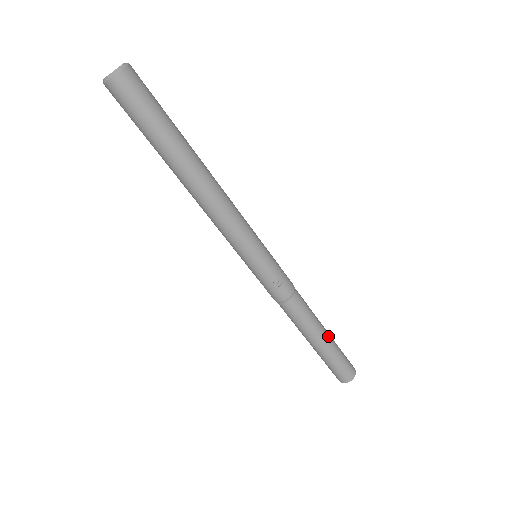
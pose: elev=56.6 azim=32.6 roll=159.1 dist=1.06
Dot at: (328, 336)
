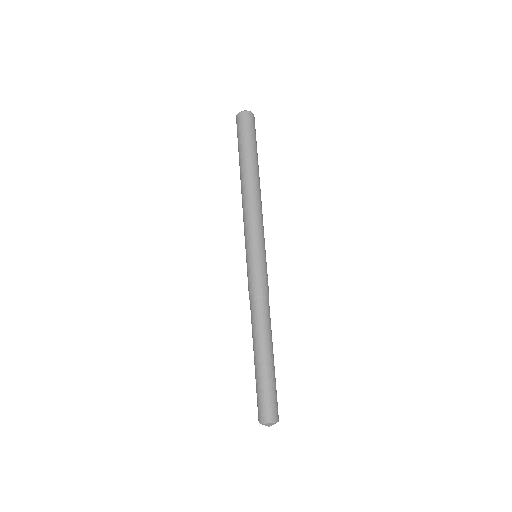
Dot at: occluded
